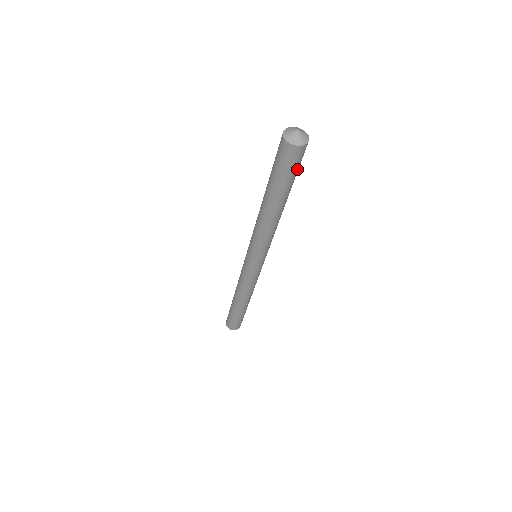
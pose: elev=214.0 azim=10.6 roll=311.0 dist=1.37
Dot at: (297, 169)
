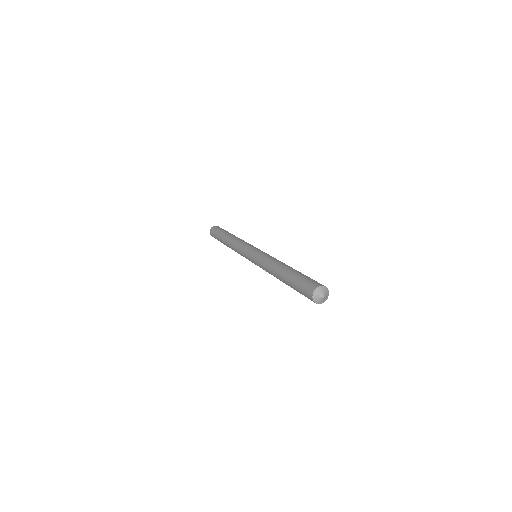
Dot at: occluded
